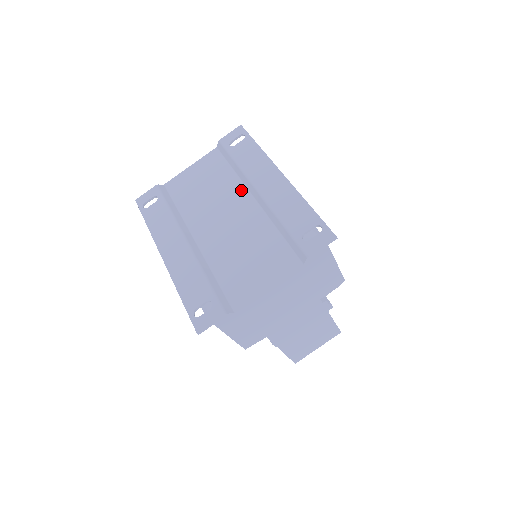
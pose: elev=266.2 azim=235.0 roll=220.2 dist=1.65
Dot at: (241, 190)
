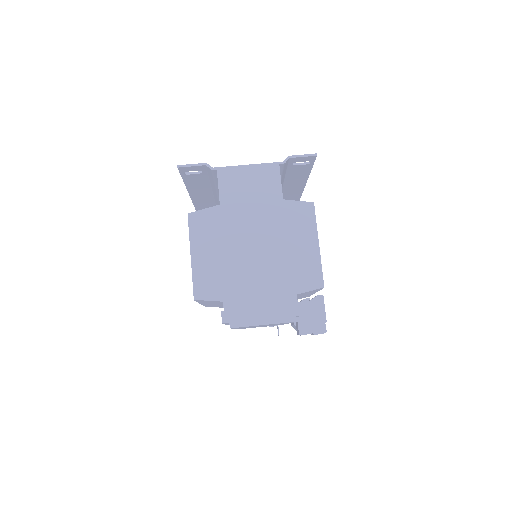
Dot at: occluded
